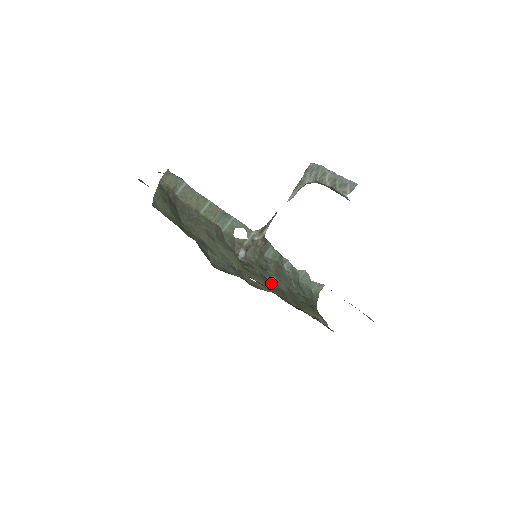
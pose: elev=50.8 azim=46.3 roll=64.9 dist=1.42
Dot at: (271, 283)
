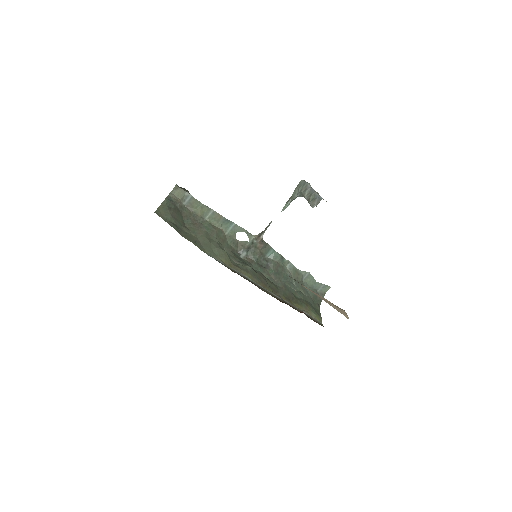
Dot at: (263, 279)
